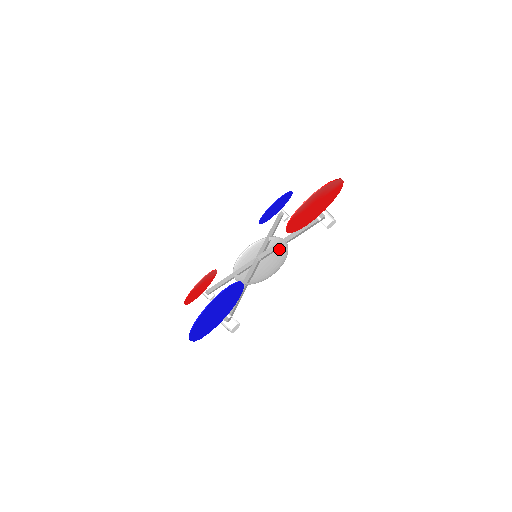
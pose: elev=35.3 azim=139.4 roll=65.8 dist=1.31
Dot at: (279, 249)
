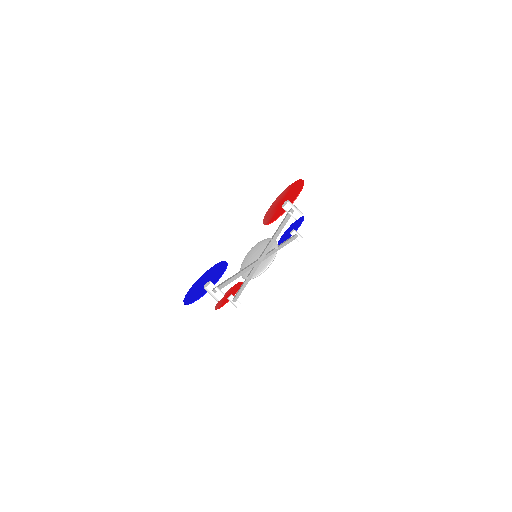
Dot at: occluded
